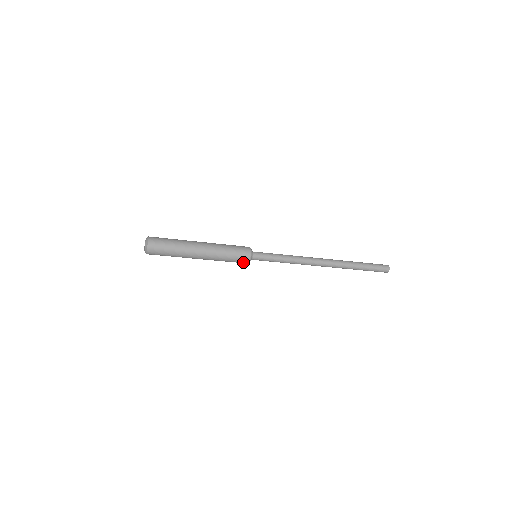
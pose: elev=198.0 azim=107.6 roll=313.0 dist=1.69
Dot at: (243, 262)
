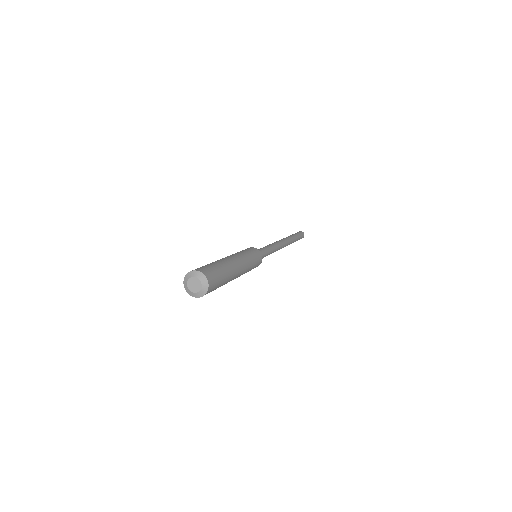
Dot at: occluded
